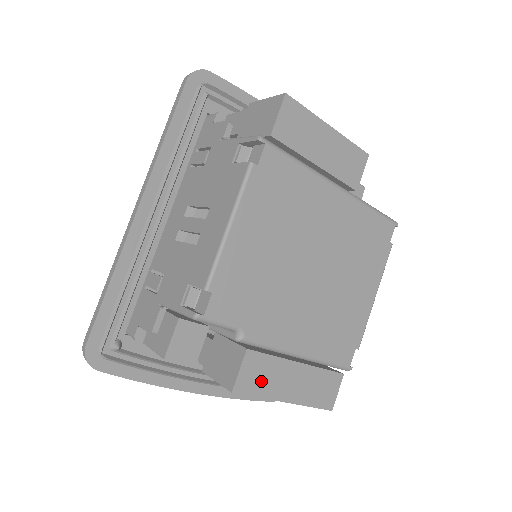
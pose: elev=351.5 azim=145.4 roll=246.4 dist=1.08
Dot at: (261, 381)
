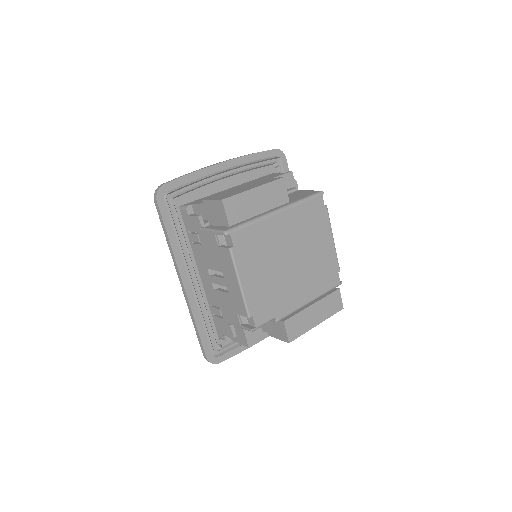
Dot at: (299, 328)
